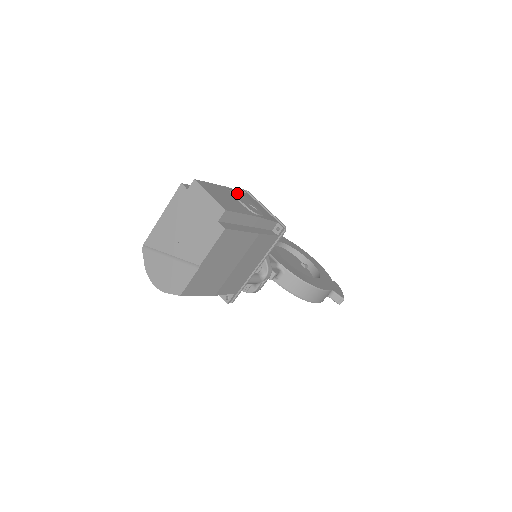
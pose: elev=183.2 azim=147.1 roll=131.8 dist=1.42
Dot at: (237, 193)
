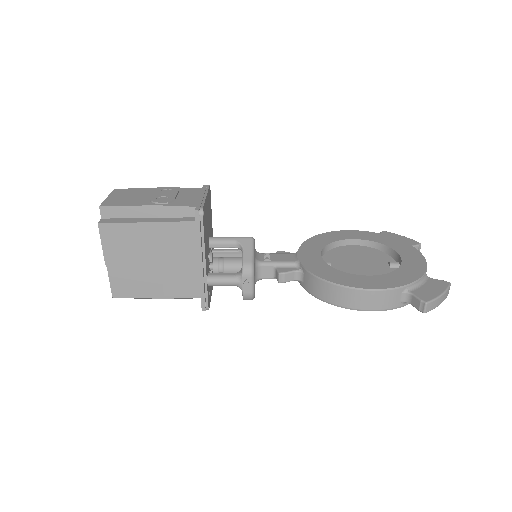
Dot at: (169, 190)
